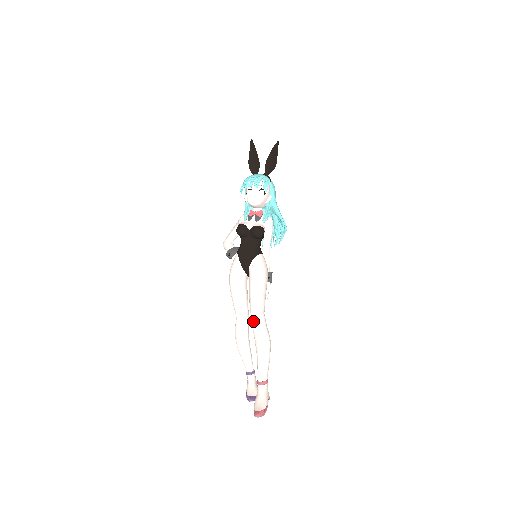
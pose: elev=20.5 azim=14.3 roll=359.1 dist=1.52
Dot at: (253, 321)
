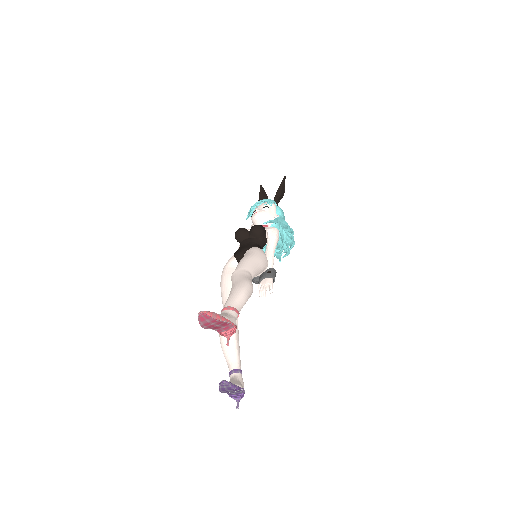
Dot at: (233, 276)
